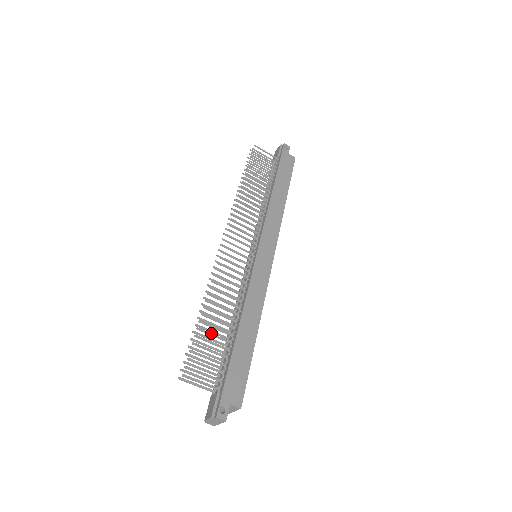
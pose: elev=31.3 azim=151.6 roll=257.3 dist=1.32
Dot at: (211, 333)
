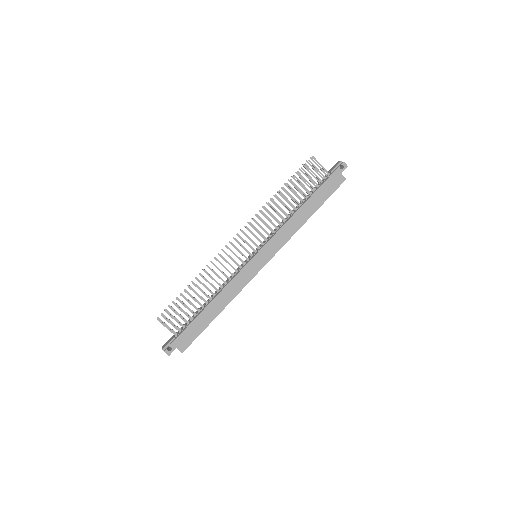
Dot at: (189, 301)
